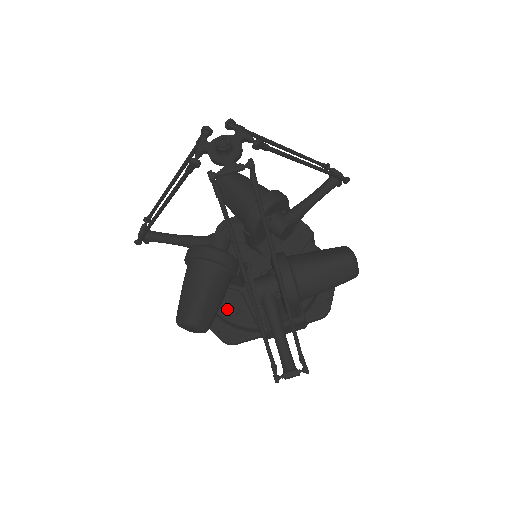
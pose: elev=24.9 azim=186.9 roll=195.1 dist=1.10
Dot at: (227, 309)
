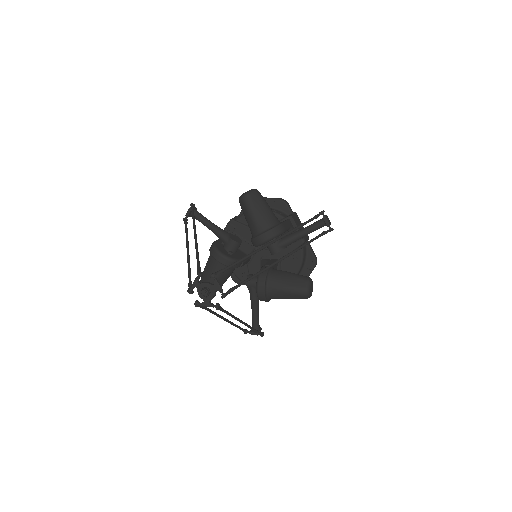
Dot at: (237, 269)
